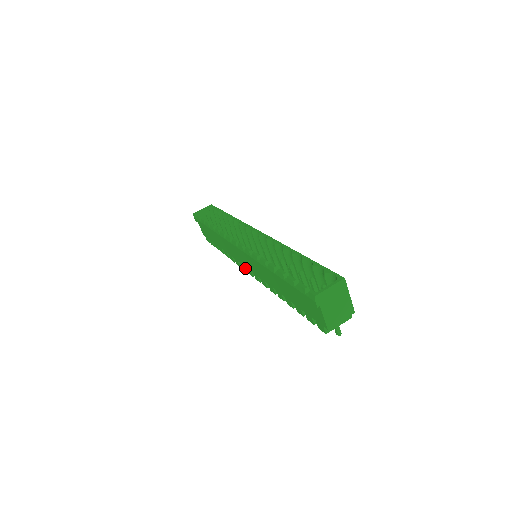
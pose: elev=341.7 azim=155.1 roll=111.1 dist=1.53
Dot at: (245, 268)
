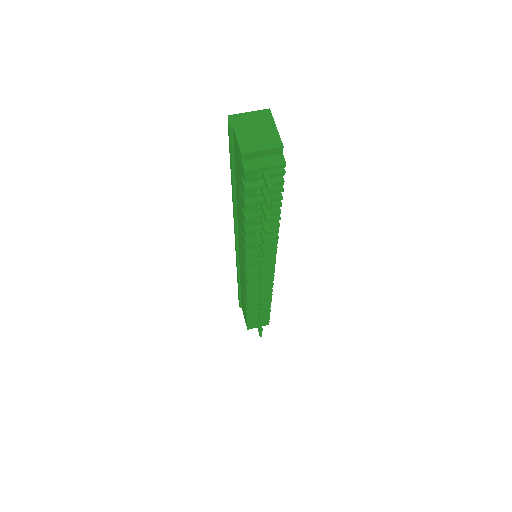
Dot at: (245, 277)
